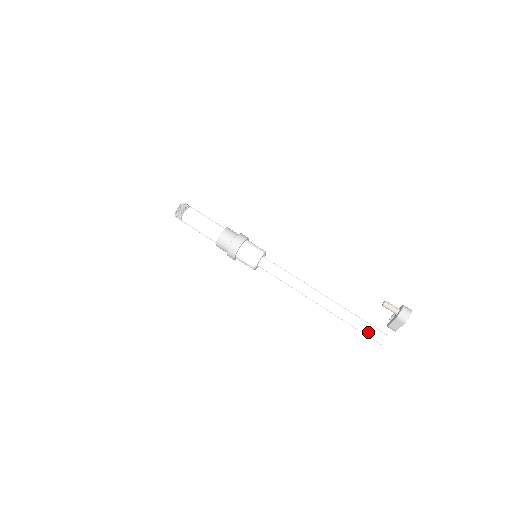
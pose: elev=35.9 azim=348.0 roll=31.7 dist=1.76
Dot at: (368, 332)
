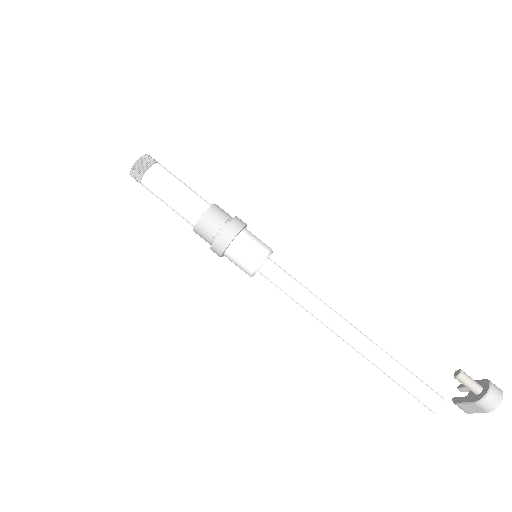
Dot at: (417, 394)
